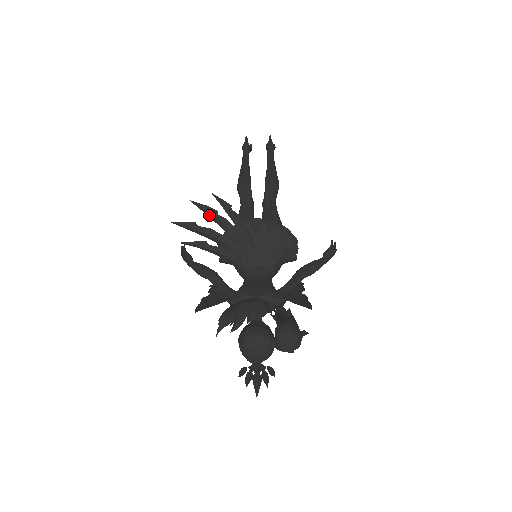
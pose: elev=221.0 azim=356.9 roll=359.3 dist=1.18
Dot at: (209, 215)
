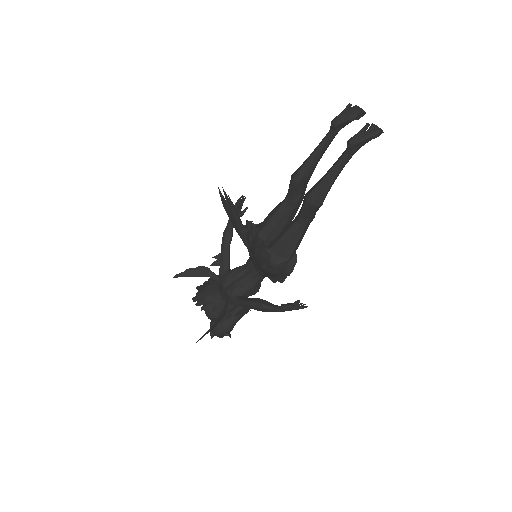
Dot at: (229, 207)
